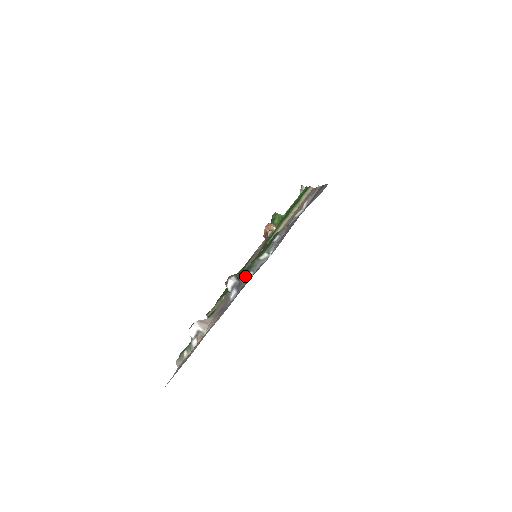
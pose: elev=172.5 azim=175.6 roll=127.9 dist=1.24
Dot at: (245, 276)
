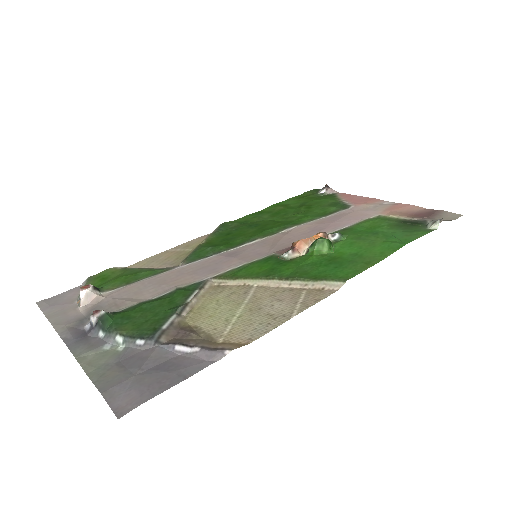
Dot at: (99, 330)
